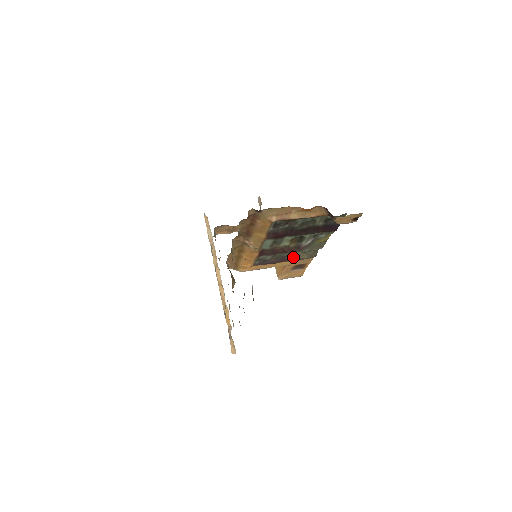
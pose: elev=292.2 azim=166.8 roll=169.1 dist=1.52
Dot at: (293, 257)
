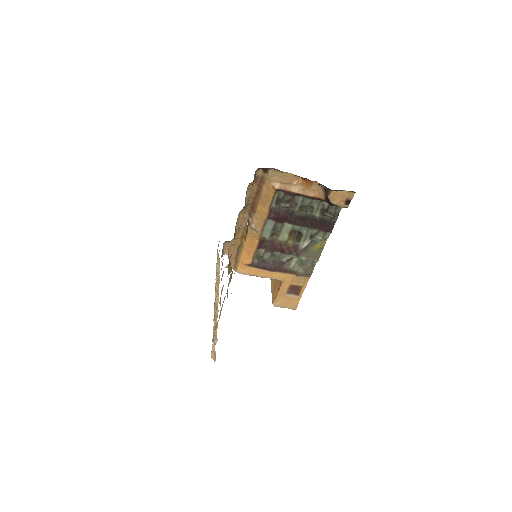
Dot at: (290, 268)
